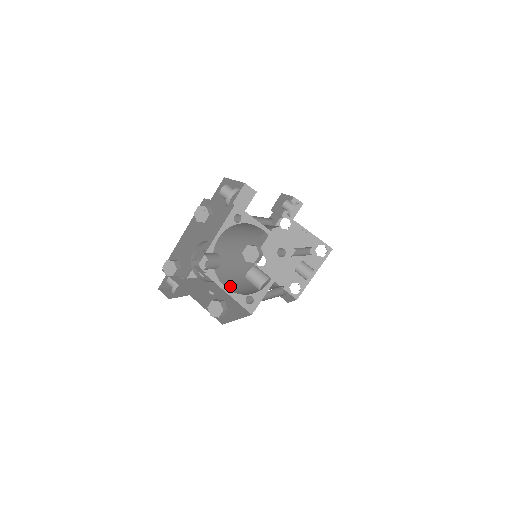
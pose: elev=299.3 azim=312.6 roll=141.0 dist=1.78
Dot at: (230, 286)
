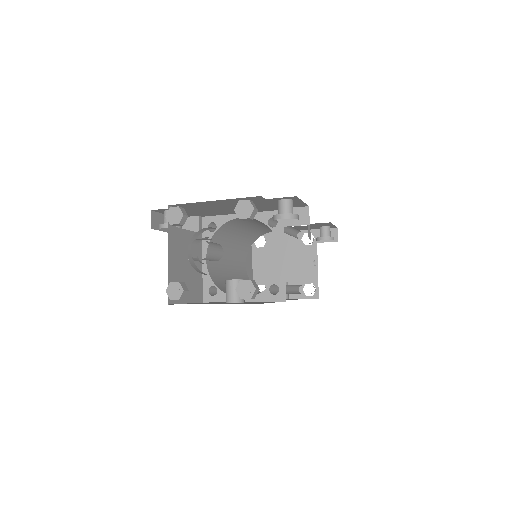
Dot at: occluded
